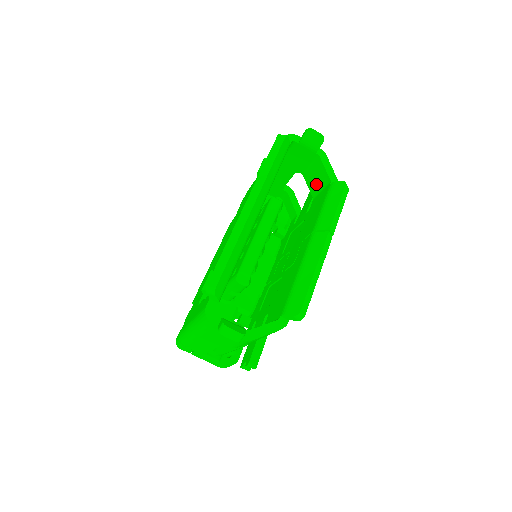
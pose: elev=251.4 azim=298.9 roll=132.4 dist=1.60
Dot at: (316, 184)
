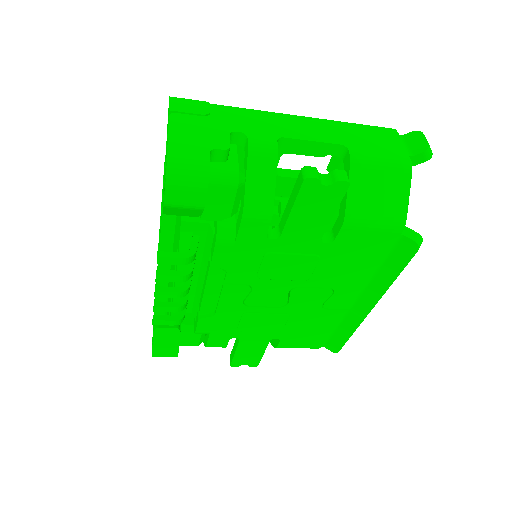
Dot at: occluded
